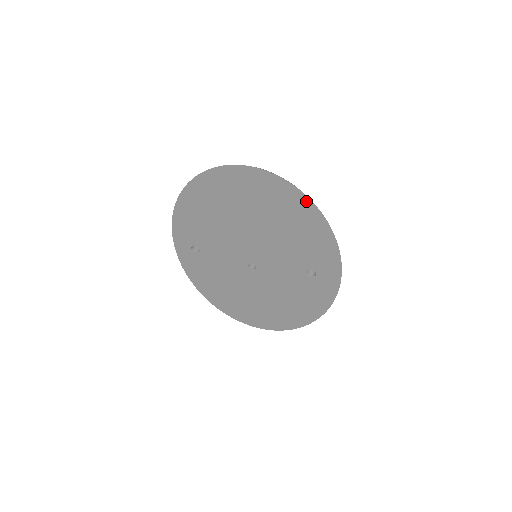
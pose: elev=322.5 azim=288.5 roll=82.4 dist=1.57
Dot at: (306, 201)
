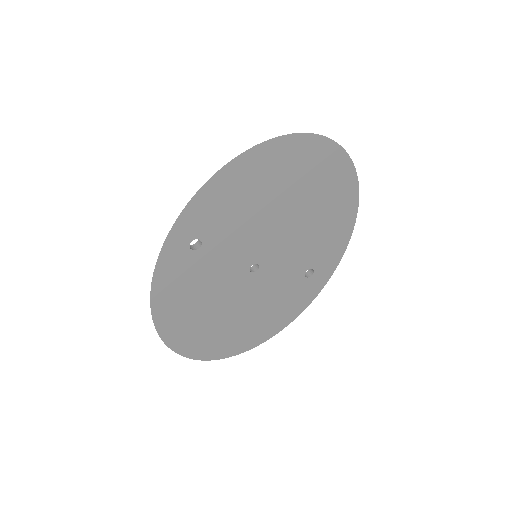
Dot at: (355, 189)
